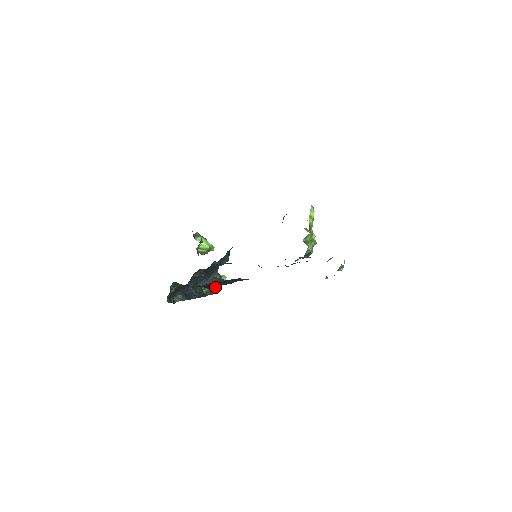
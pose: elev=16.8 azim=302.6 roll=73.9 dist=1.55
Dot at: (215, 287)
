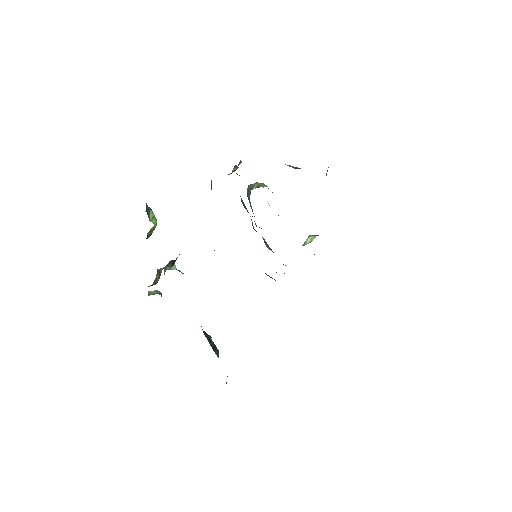
Dot at: occluded
